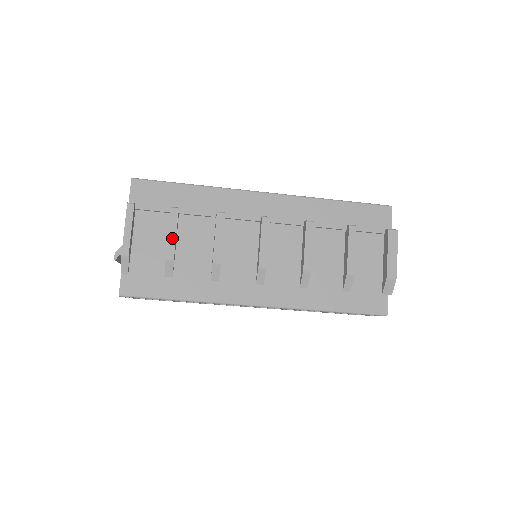
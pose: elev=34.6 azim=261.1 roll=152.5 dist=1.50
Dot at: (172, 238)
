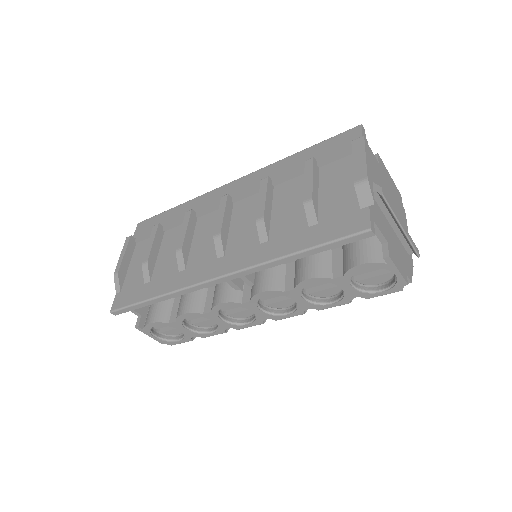
Dot at: (149, 247)
